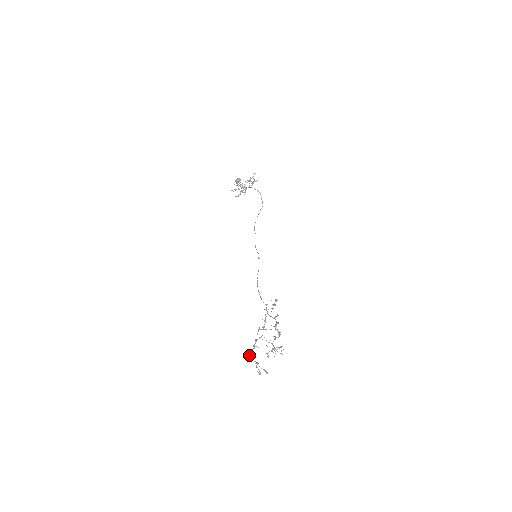
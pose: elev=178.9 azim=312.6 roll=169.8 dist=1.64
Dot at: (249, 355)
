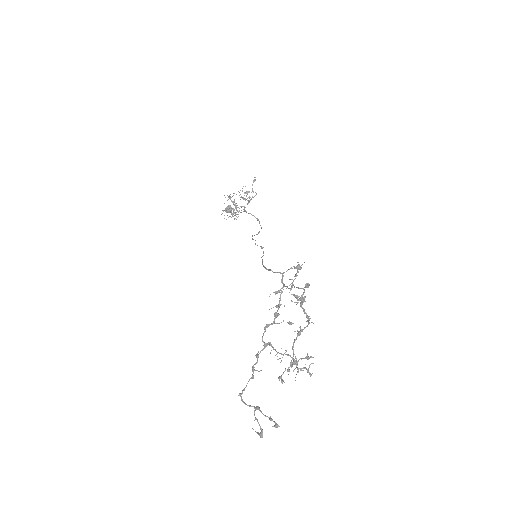
Dot at: (241, 396)
